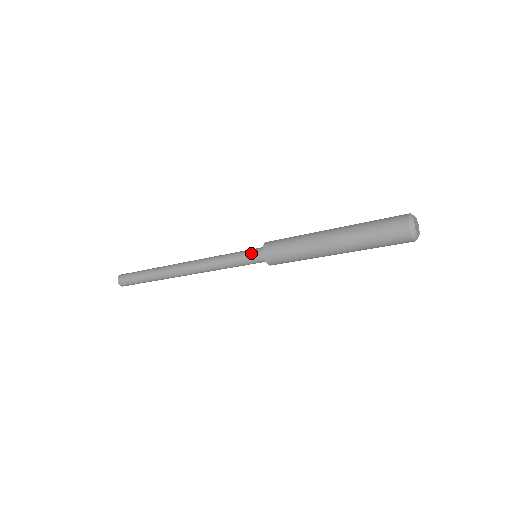
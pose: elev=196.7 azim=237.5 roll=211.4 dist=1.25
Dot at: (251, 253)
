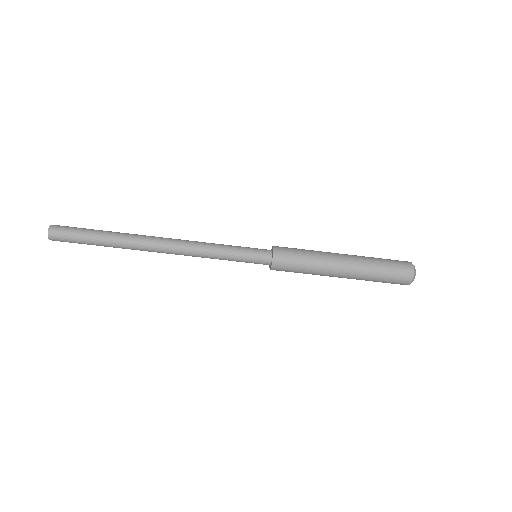
Dot at: (256, 254)
